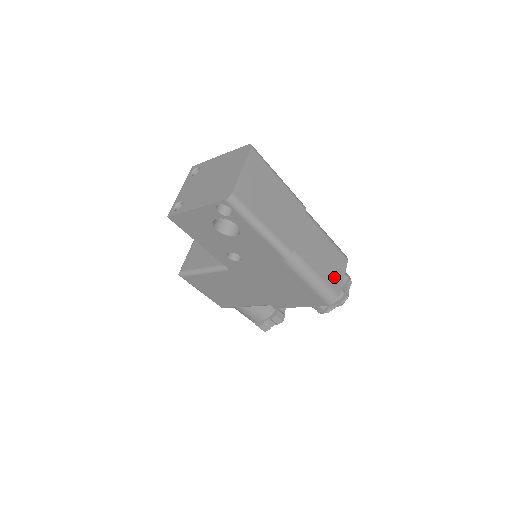
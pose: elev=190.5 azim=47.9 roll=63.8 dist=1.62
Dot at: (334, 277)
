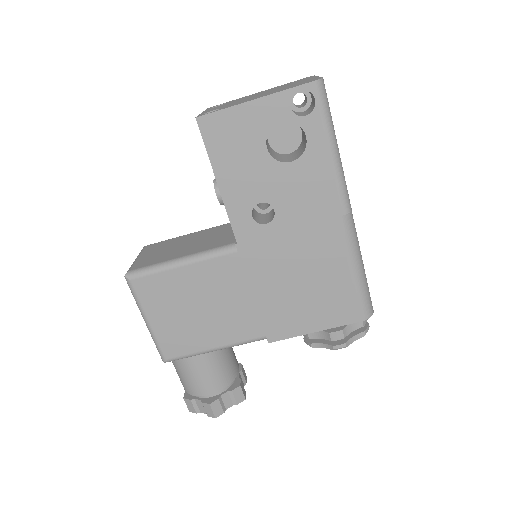
Dot at: occluded
